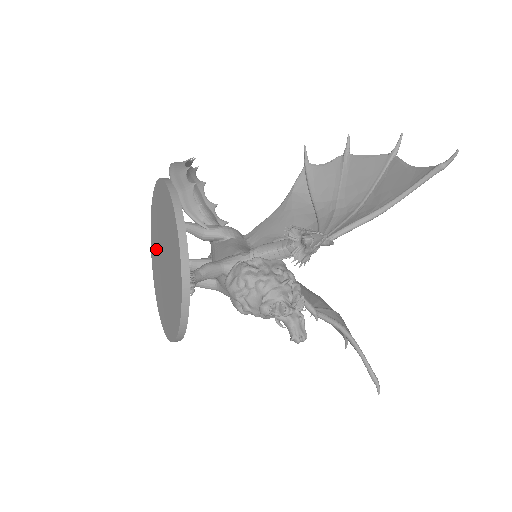
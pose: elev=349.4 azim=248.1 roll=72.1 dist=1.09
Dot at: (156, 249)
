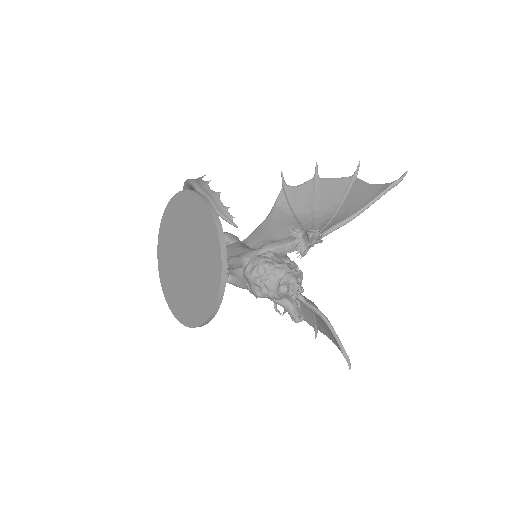
Dot at: (170, 253)
